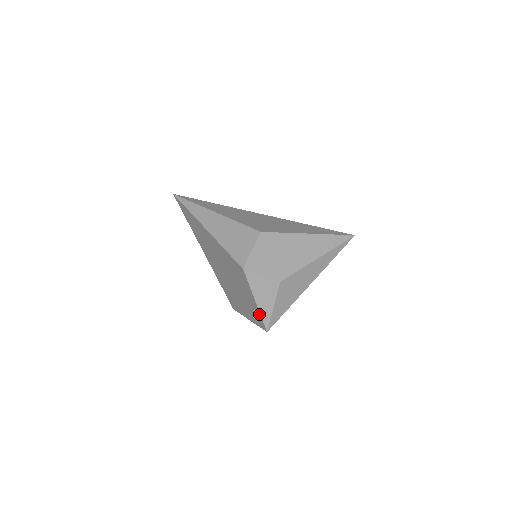
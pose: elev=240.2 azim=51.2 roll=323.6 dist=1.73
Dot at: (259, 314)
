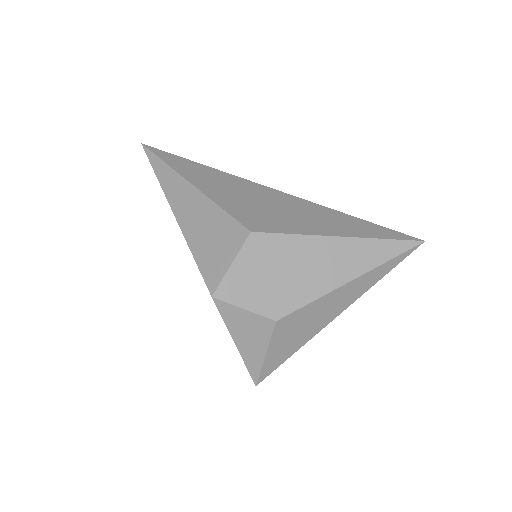
Dot at: occluded
